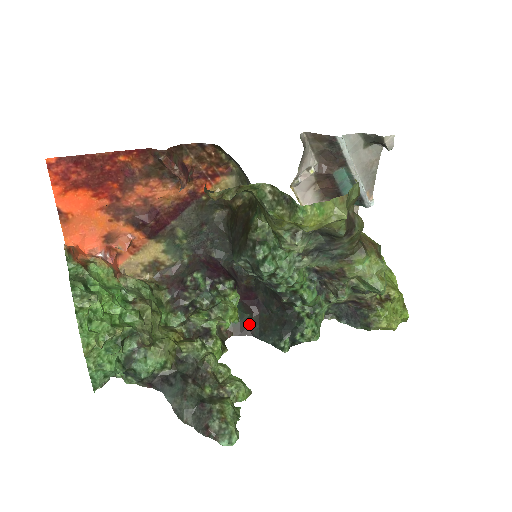
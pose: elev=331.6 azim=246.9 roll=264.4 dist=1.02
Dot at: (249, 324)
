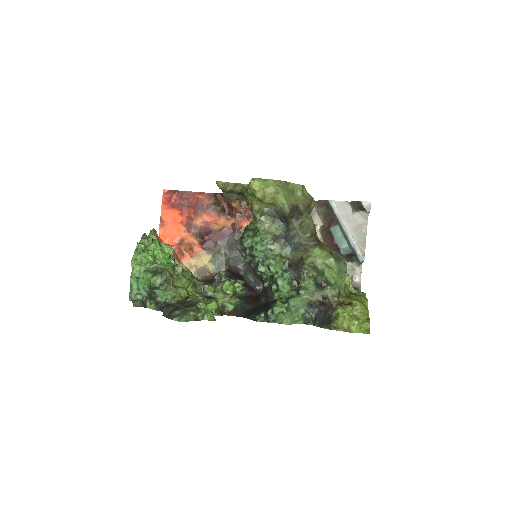
Dot at: (245, 311)
